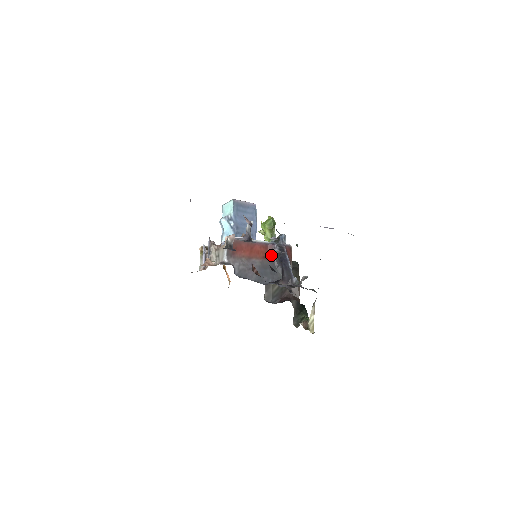
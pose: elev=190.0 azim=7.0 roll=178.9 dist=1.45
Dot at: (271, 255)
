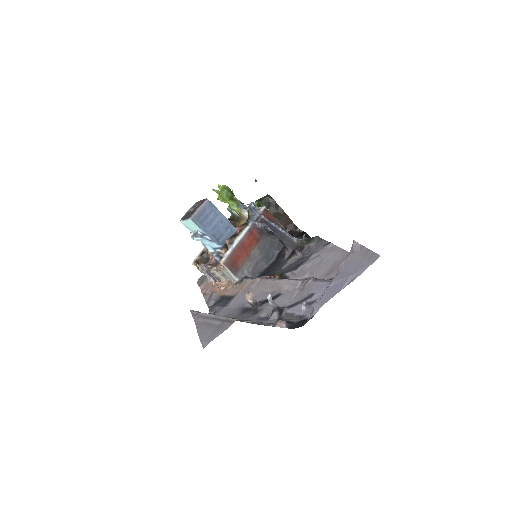
Dot at: (259, 234)
